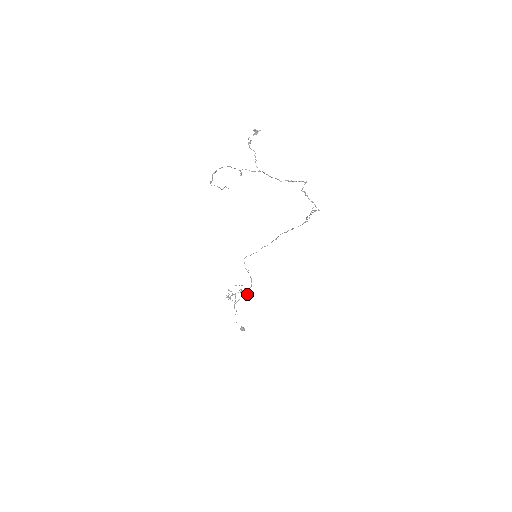
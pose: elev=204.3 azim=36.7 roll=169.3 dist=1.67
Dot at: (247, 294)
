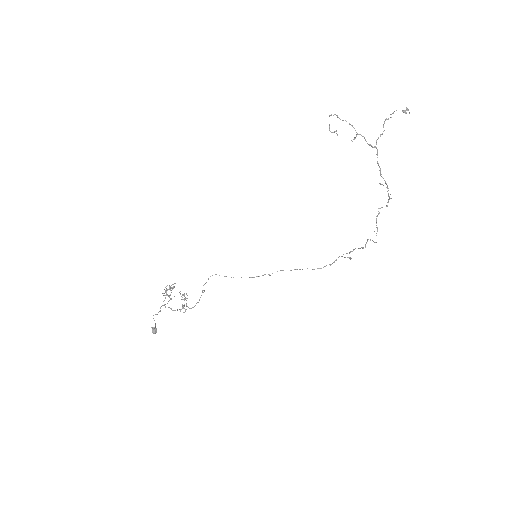
Dot at: occluded
